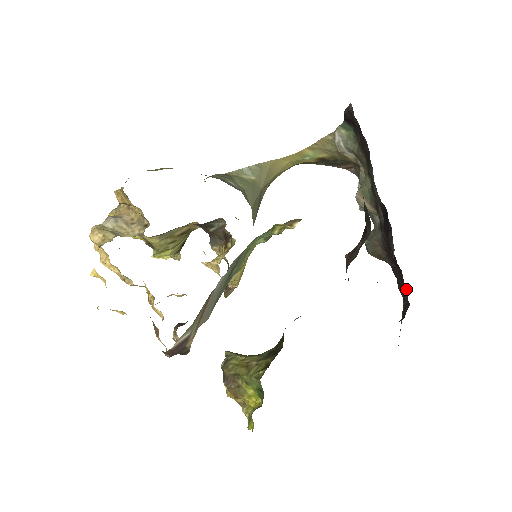
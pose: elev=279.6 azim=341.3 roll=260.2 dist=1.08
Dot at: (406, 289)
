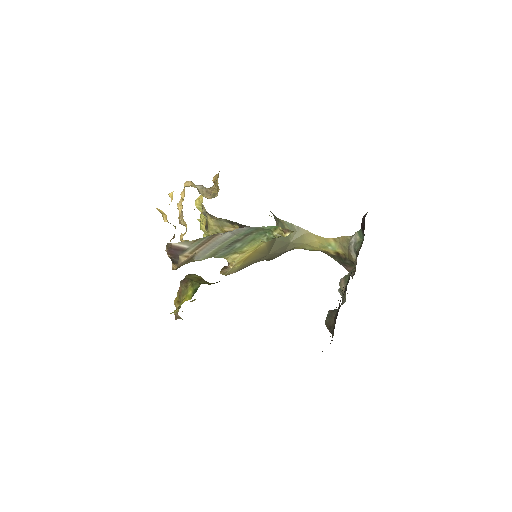
Dot at: occluded
